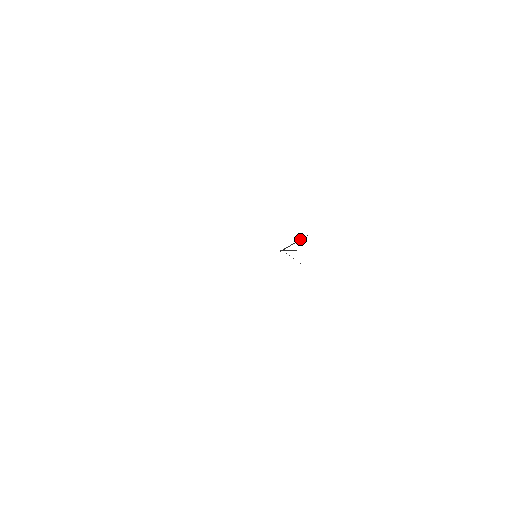
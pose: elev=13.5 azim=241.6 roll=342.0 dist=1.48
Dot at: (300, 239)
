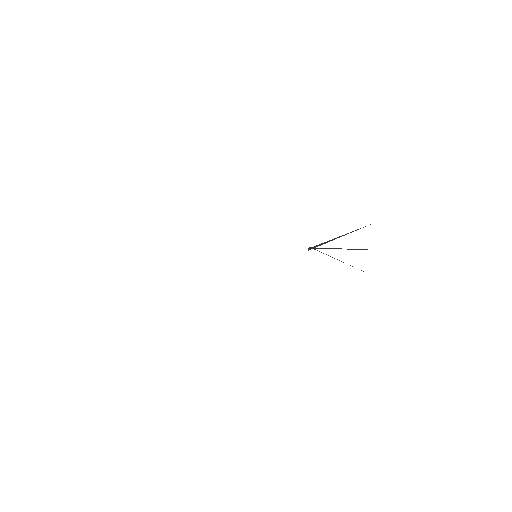
Dot at: (350, 232)
